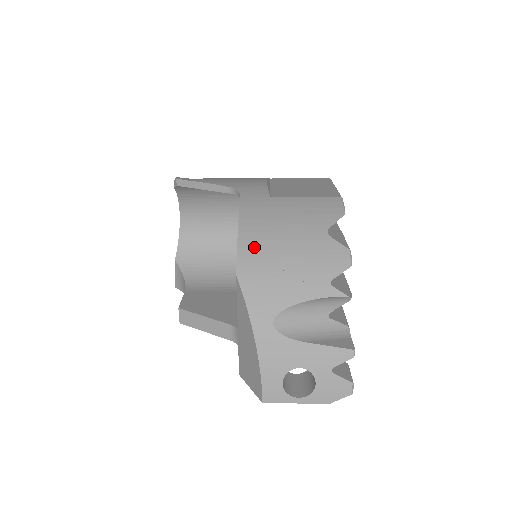
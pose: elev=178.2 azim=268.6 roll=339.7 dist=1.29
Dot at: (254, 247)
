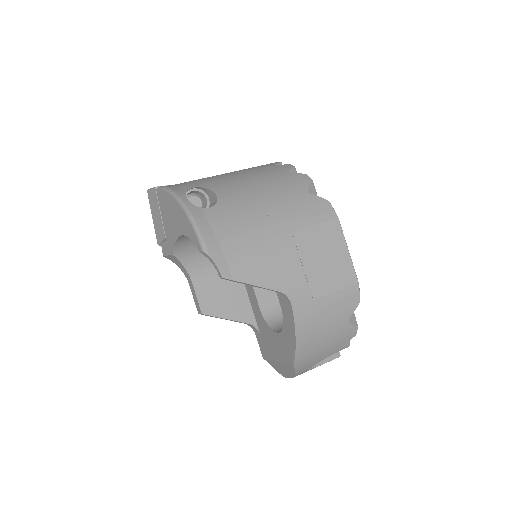
Dot at: (306, 348)
